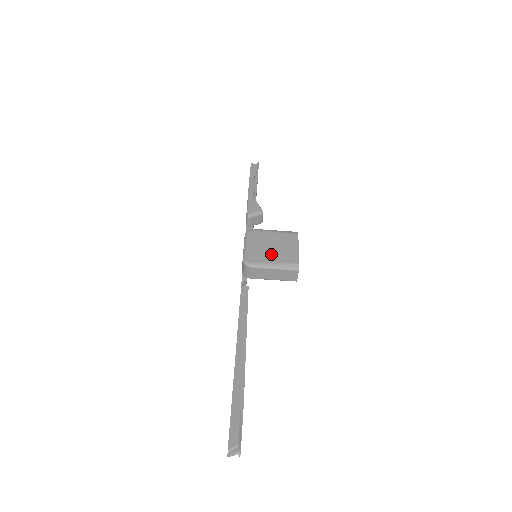
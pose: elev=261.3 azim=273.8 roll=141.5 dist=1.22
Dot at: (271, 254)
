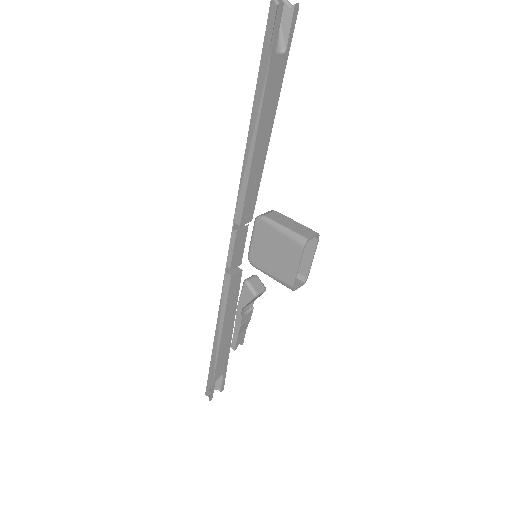
Dot at: occluded
